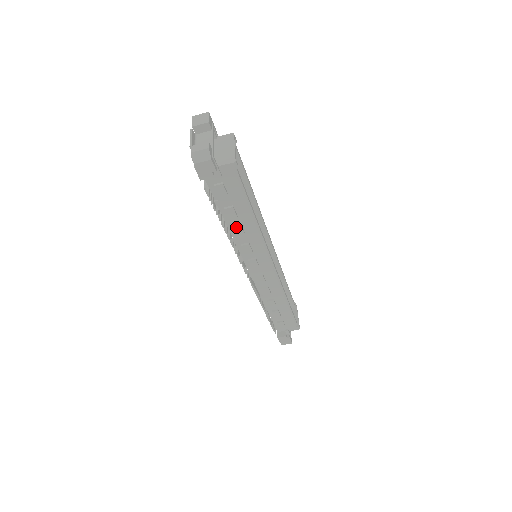
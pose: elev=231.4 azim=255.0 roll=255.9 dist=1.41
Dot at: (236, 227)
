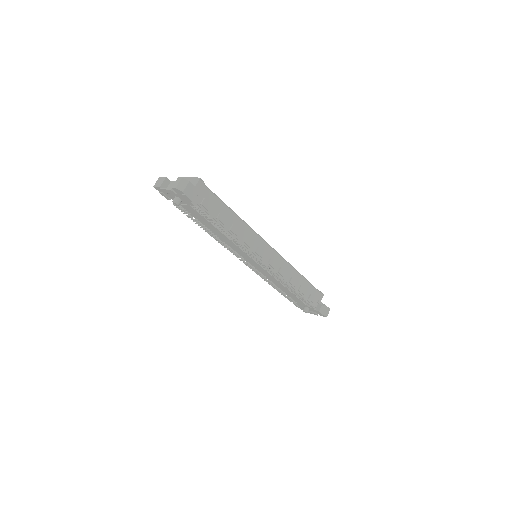
Dot at: (232, 228)
